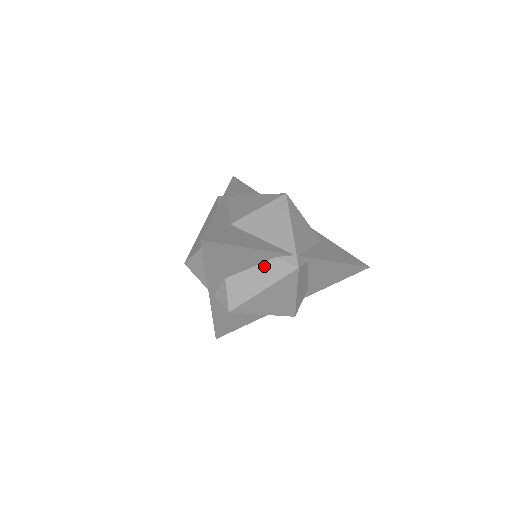
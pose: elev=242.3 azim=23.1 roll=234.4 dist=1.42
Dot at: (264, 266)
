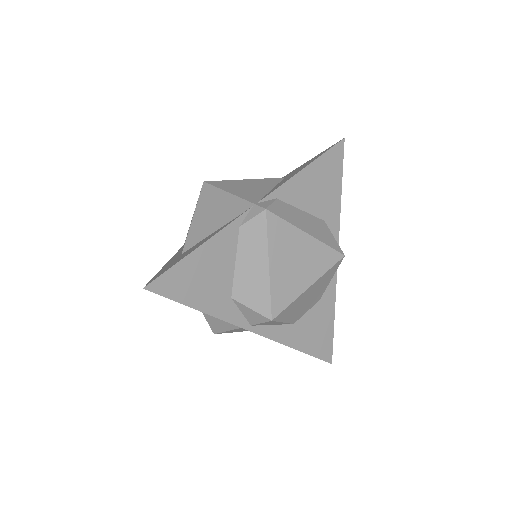
Dot at: (242, 247)
